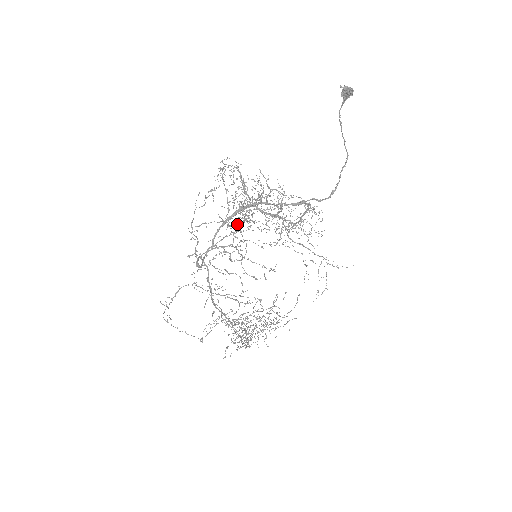
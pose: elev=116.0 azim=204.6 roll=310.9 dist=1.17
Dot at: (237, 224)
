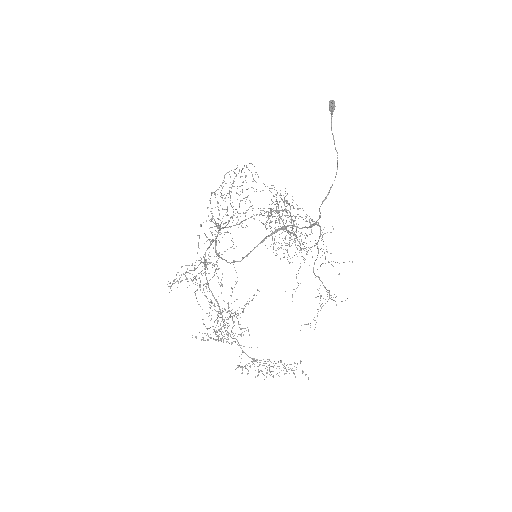
Dot at: occluded
